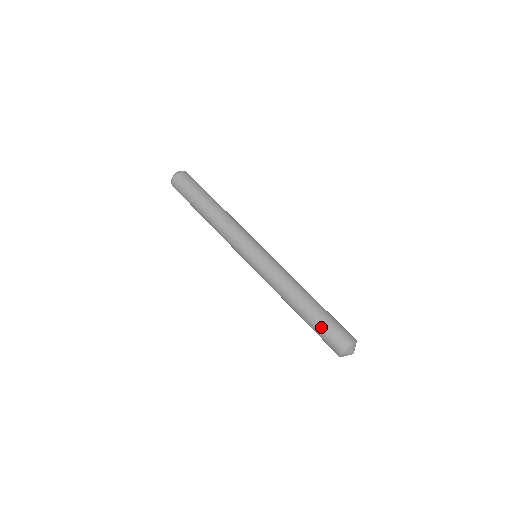
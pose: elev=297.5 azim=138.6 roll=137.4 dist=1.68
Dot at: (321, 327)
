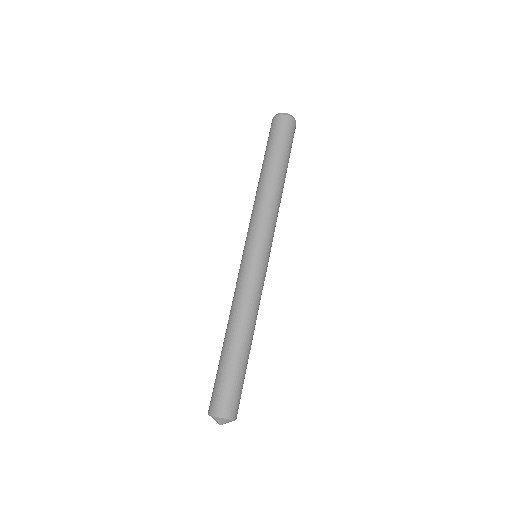
Dot at: occluded
